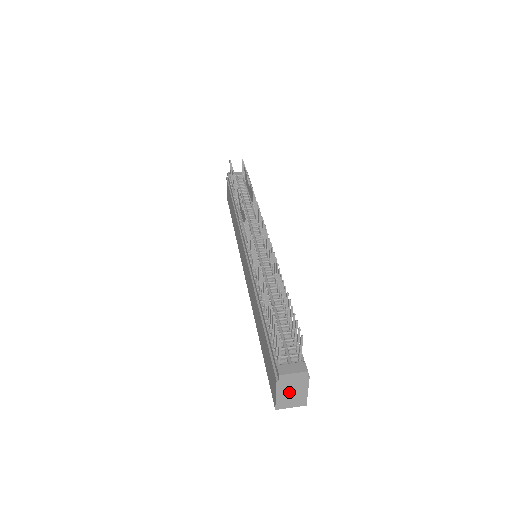
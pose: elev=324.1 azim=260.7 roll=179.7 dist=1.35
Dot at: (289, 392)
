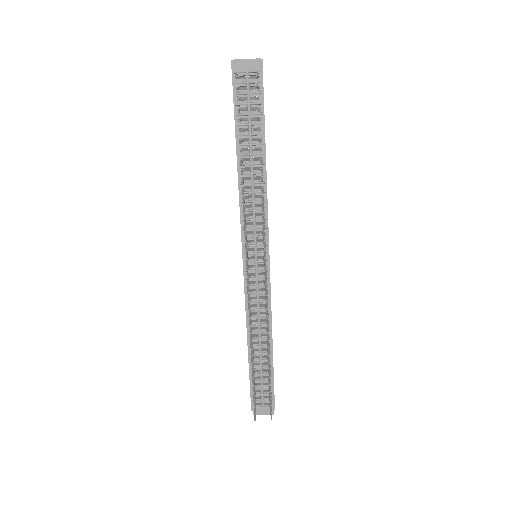
Dot at: occluded
